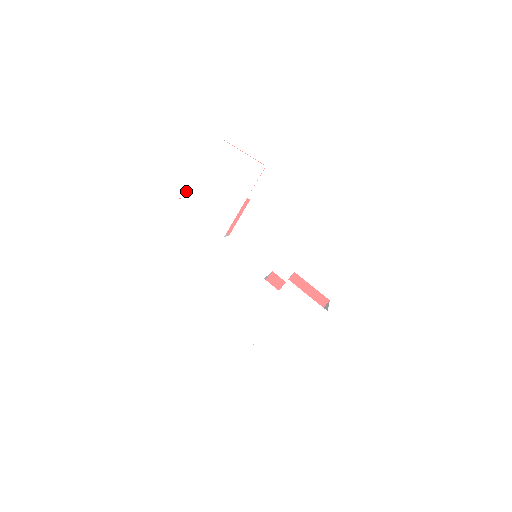
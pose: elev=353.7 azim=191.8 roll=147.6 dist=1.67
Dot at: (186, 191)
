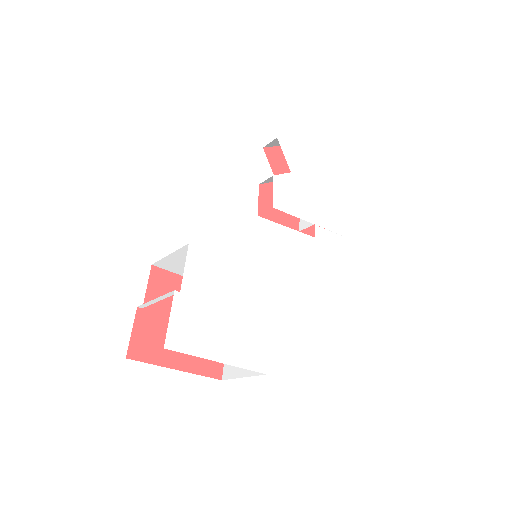
Dot at: (290, 153)
